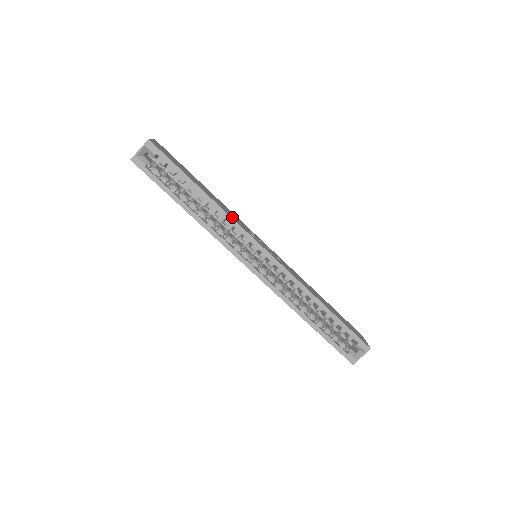
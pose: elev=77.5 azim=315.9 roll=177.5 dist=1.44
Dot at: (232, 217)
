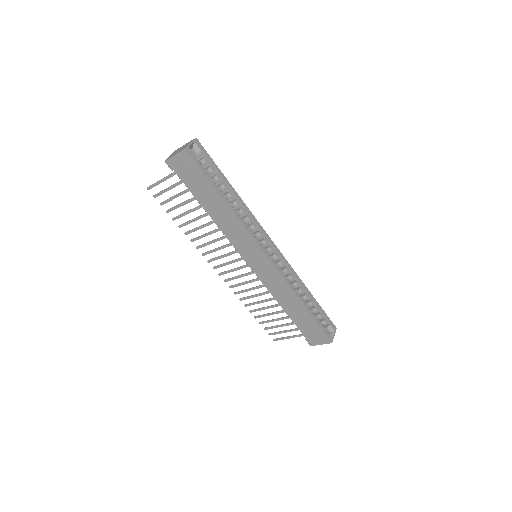
Dot at: occluded
